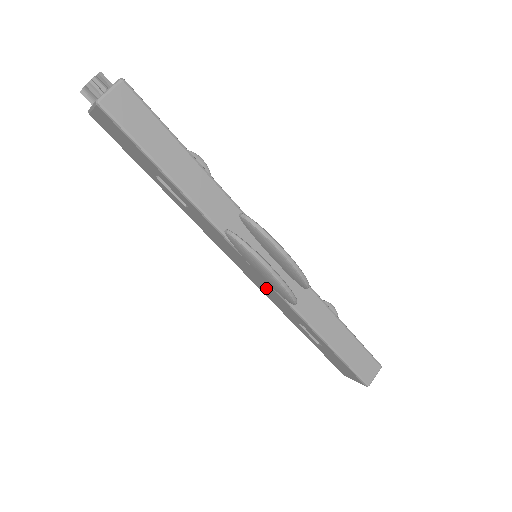
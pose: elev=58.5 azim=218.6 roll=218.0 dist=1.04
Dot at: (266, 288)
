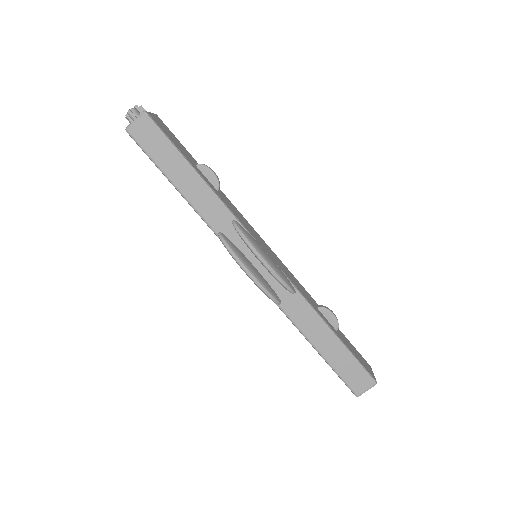
Dot at: occluded
